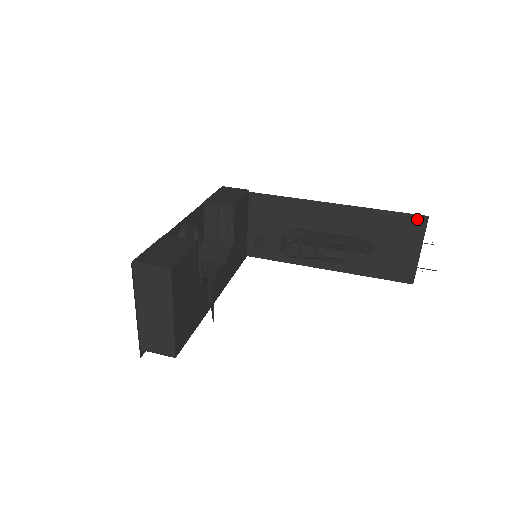
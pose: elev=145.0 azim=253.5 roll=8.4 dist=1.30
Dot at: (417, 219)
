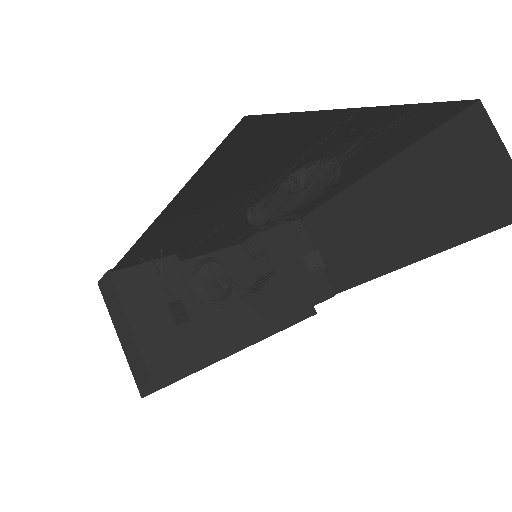
Dot at: (468, 116)
